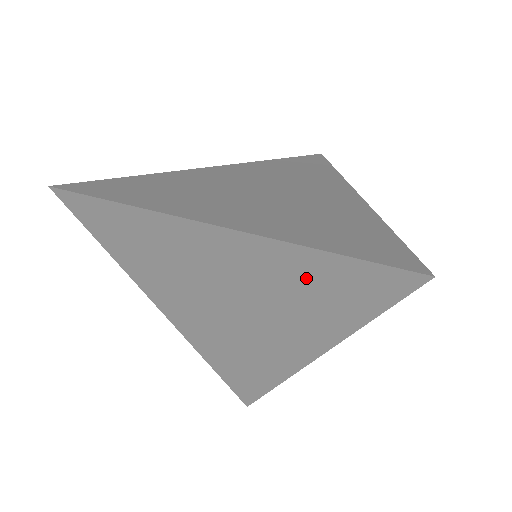
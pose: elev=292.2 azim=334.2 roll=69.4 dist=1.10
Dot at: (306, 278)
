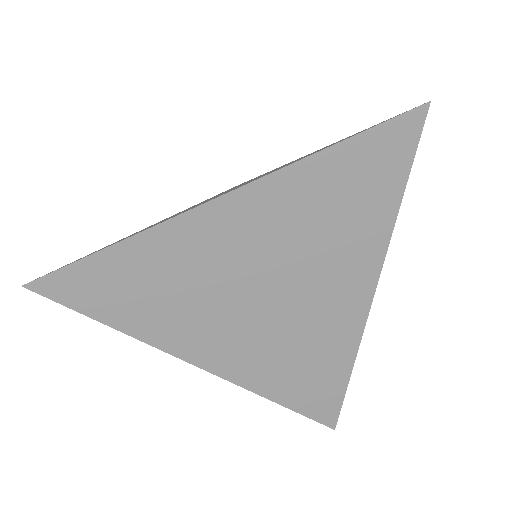
Dot at: (331, 190)
